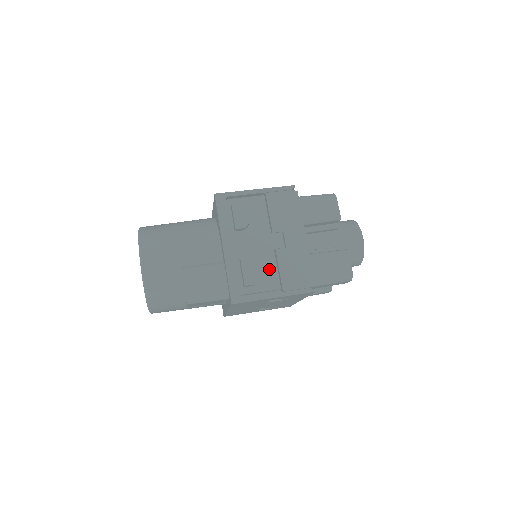
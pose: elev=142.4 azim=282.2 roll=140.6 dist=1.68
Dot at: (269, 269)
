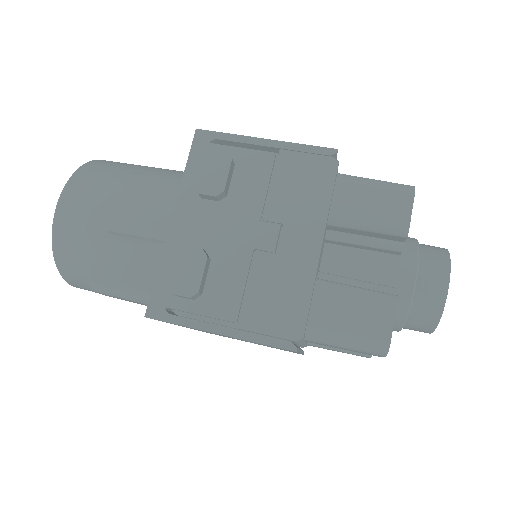
Dot at: (231, 280)
